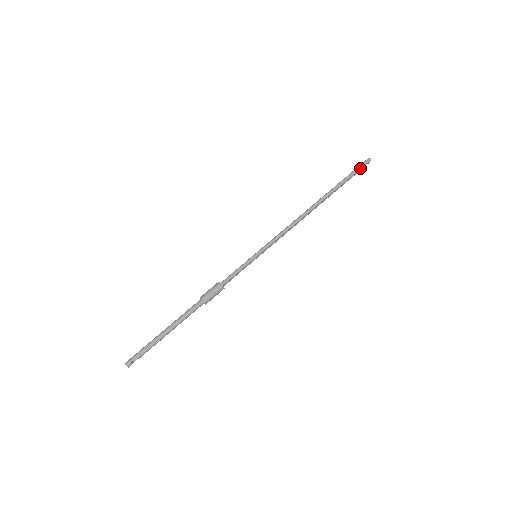
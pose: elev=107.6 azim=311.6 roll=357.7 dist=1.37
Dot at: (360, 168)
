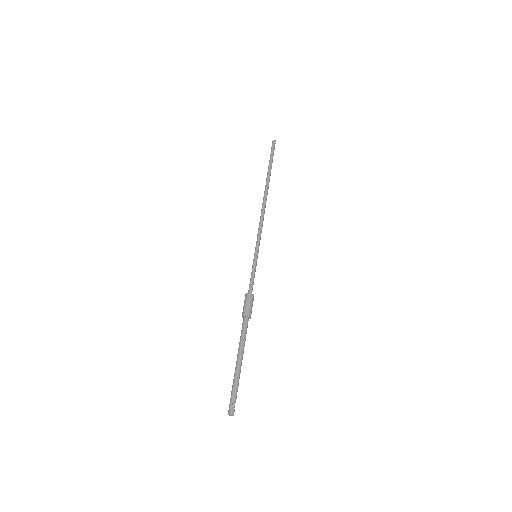
Dot at: (273, 150)
